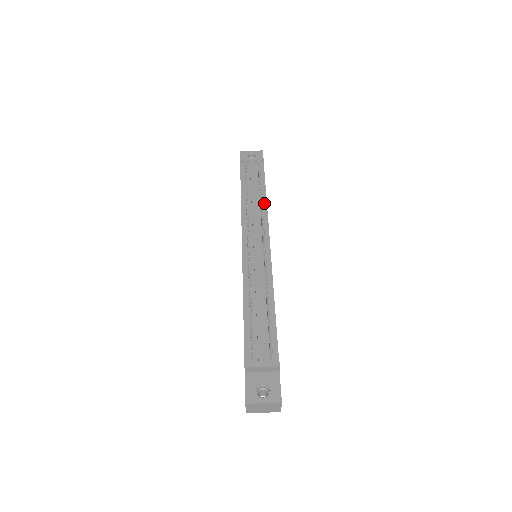
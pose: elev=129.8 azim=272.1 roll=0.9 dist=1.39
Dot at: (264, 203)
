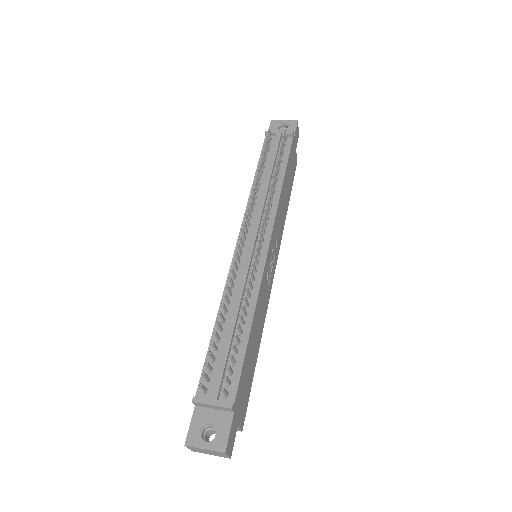
Dot at: (278, 191)
